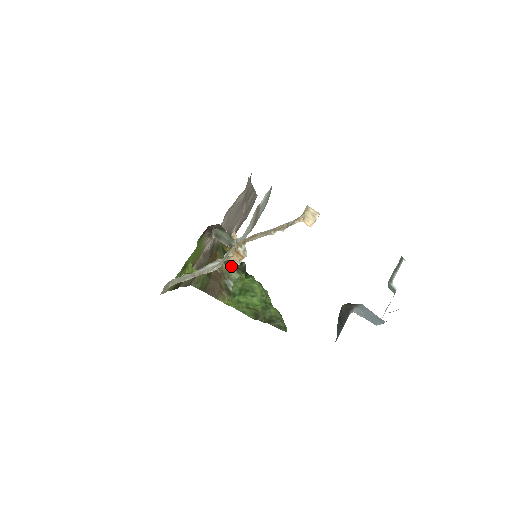
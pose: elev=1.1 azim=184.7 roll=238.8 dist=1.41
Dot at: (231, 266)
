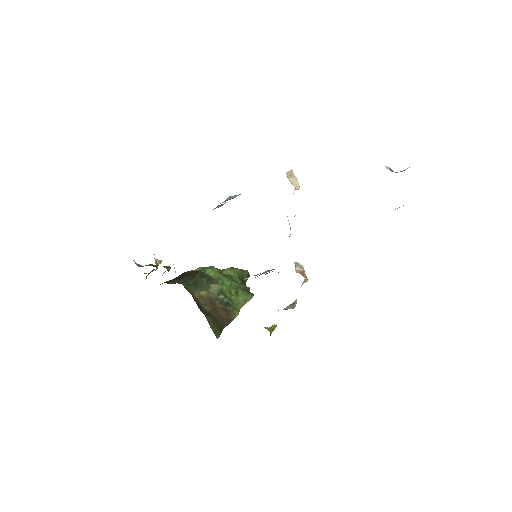
Dot at: (207, 286)
